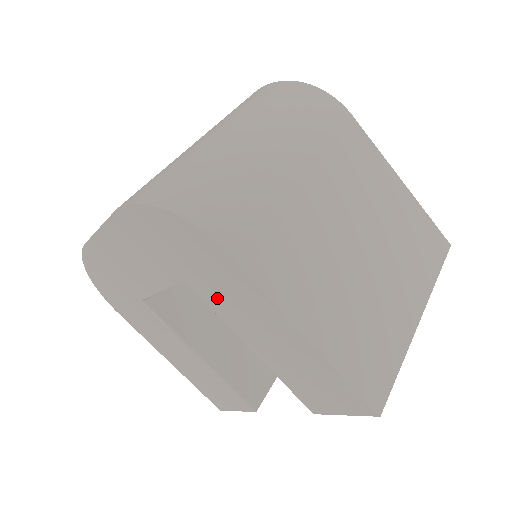
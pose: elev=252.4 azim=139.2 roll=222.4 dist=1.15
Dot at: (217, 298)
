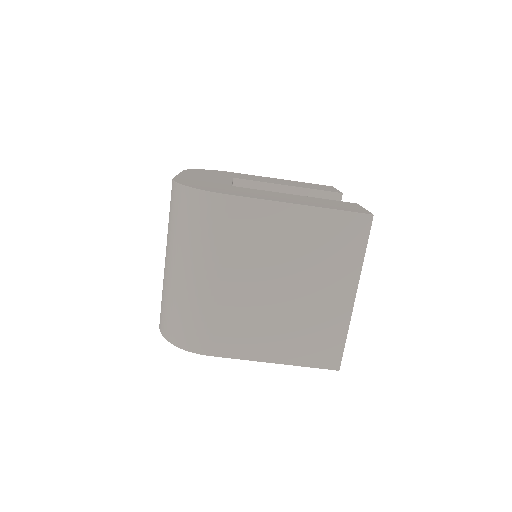
Dot at: occluded
